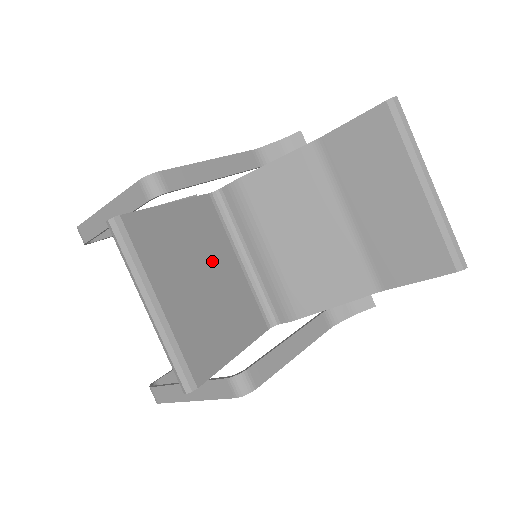
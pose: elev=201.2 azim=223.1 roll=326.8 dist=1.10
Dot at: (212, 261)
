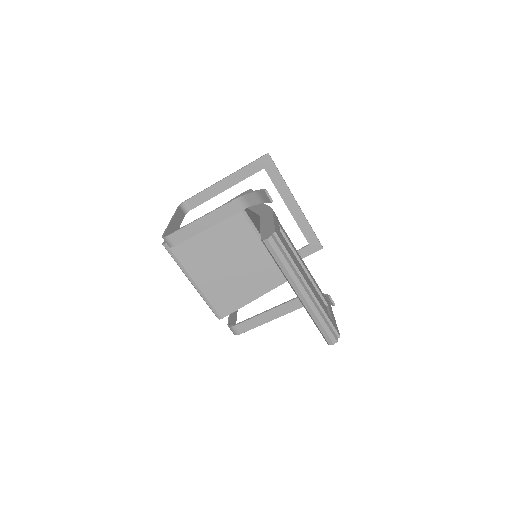
Dot at: (236, 249)
